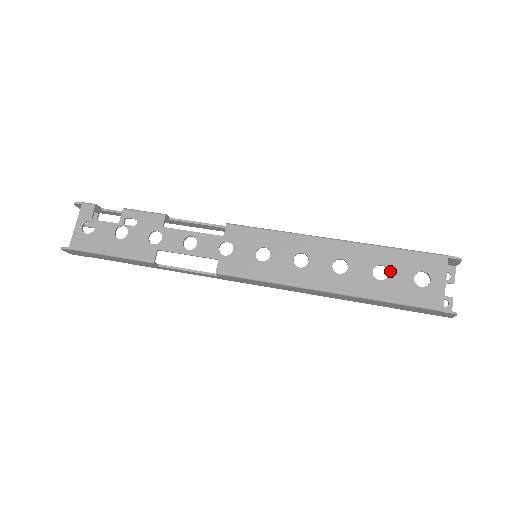
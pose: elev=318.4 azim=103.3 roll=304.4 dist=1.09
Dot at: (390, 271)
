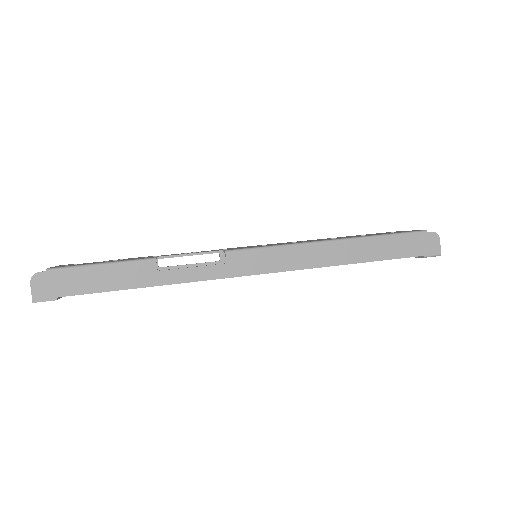
Dot at: occluded
